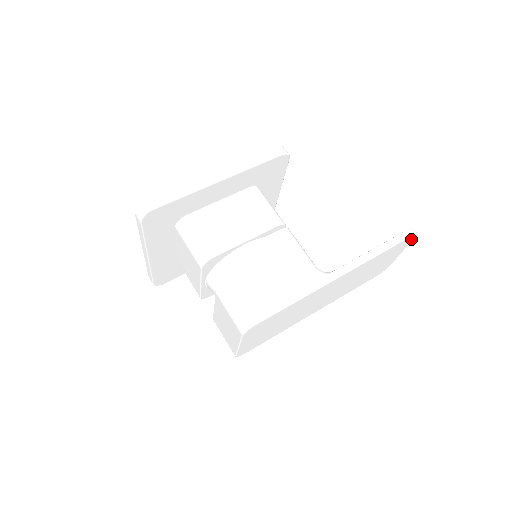
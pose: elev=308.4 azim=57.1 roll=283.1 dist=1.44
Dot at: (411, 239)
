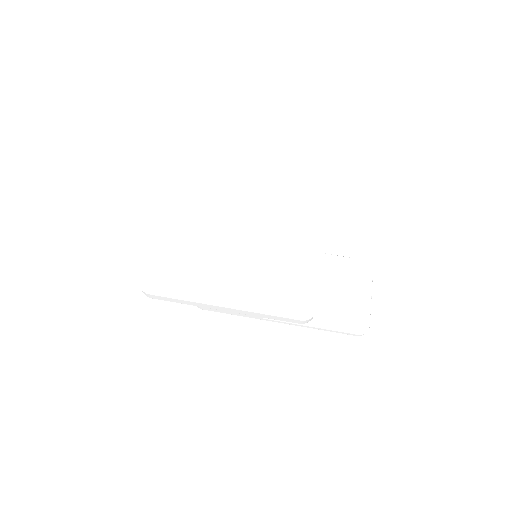
Dot at: occluded
